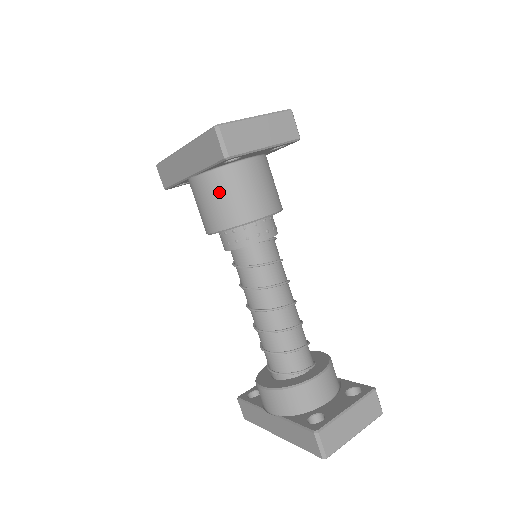
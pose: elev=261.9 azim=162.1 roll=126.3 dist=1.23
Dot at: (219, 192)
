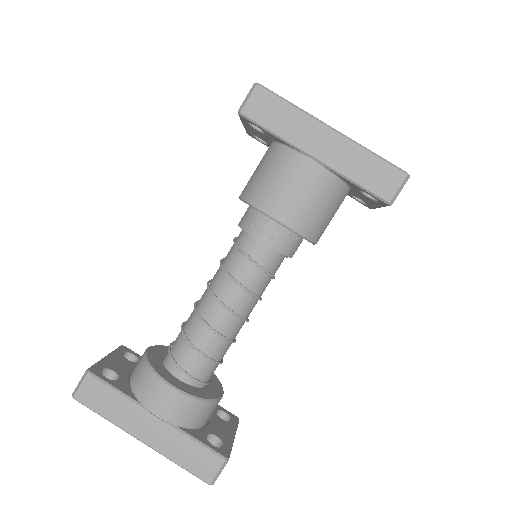
Dot at: (325, 200)
